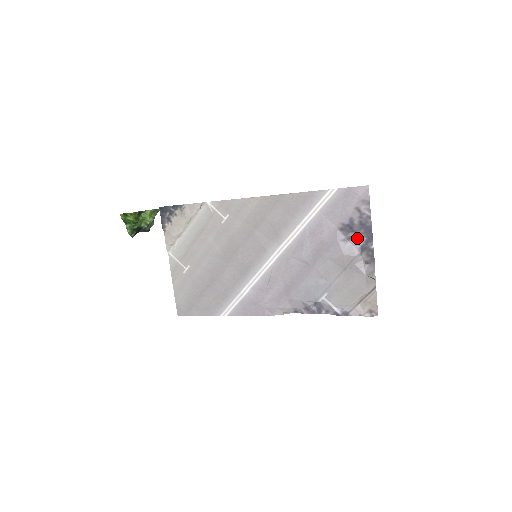
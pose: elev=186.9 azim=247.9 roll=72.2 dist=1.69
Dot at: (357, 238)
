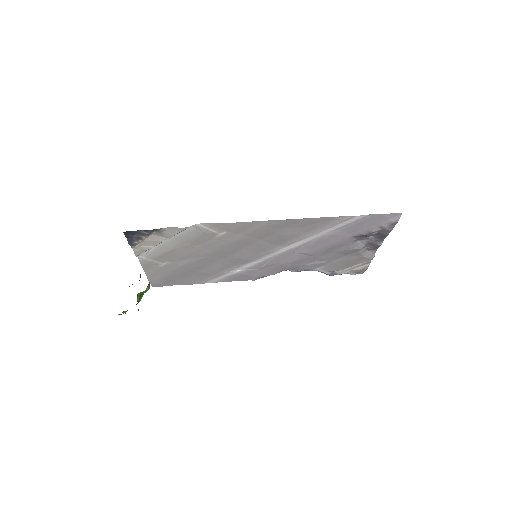
Dot at: (369, 239)
